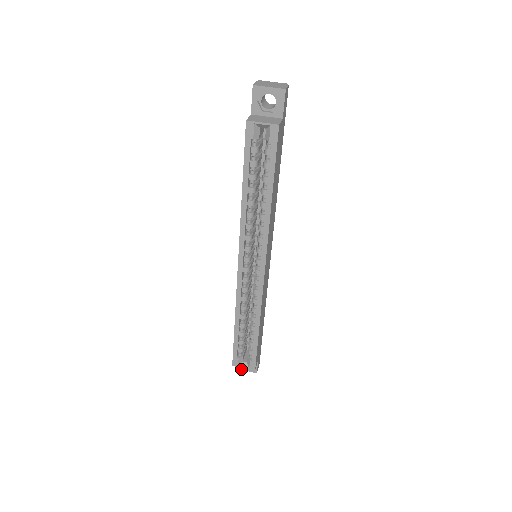
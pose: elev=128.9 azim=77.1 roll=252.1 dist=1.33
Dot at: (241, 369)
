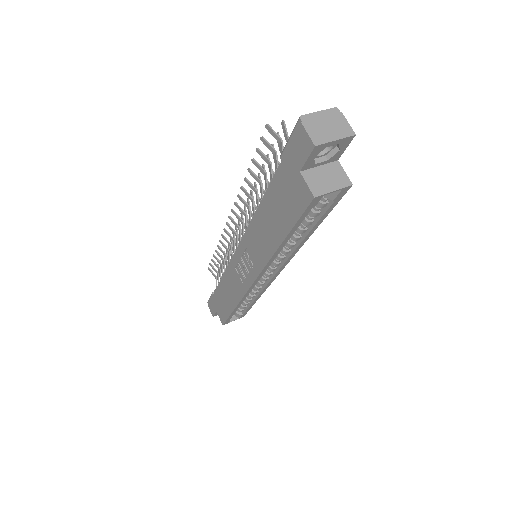
Dot at: occluded
